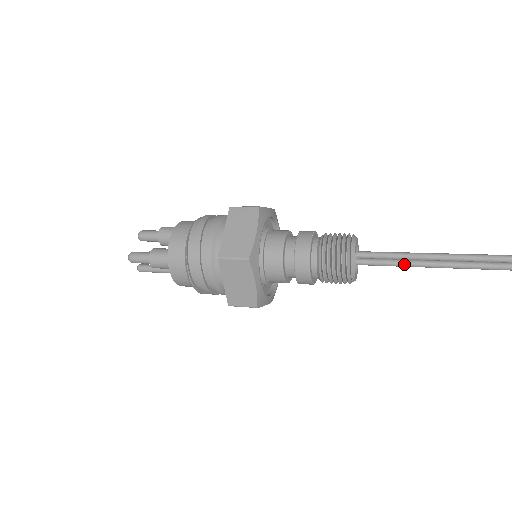
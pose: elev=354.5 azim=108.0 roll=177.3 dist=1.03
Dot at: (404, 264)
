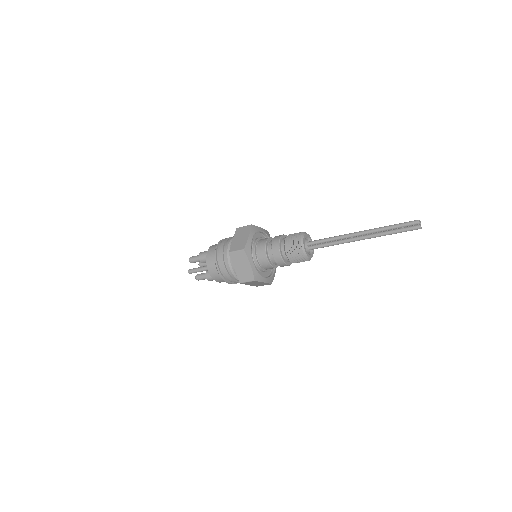
Dot at: (332, 237)
